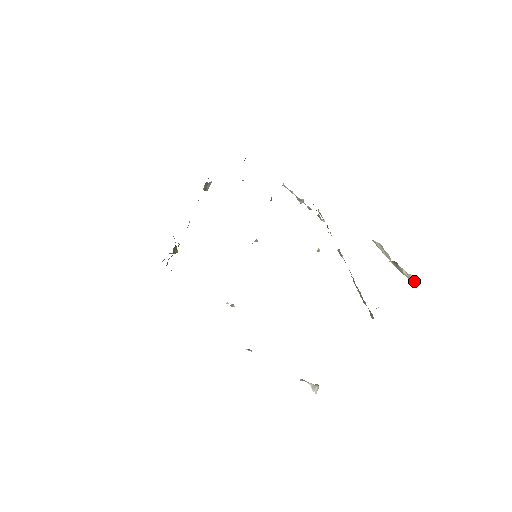
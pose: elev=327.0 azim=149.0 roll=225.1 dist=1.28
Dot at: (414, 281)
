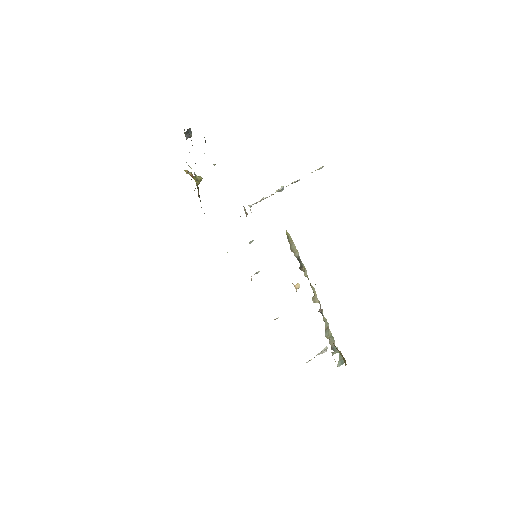
Dot at: occluded
